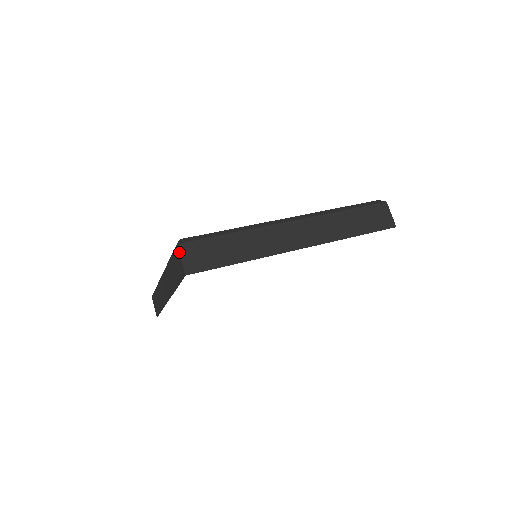
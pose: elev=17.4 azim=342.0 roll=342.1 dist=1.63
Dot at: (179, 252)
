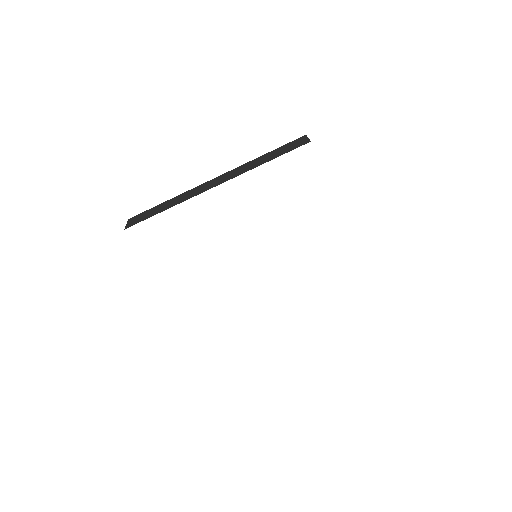
Dot at: occluded
